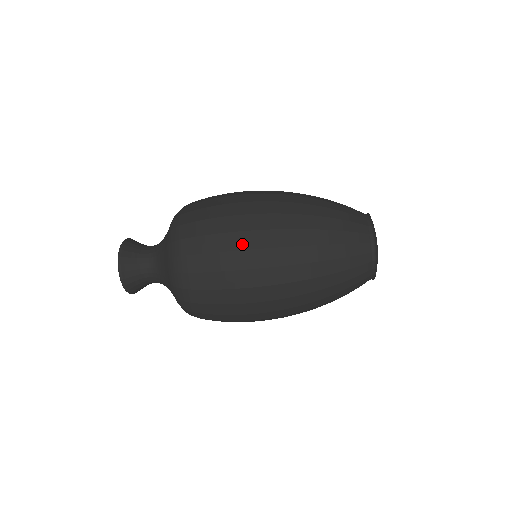
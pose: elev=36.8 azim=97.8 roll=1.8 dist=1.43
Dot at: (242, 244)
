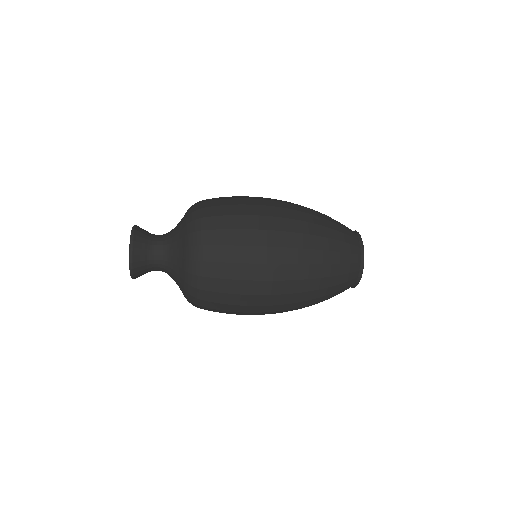
Dot at: (260, 212)
